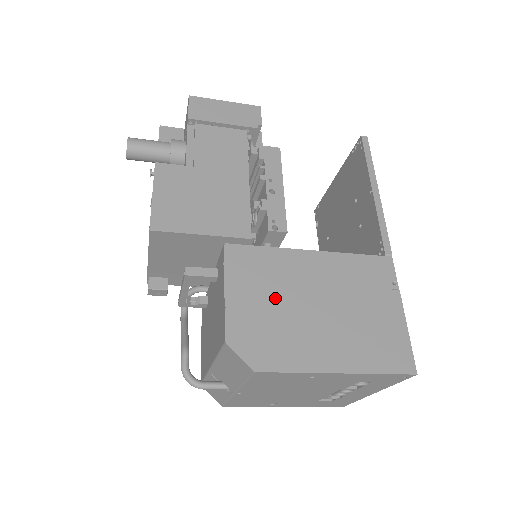
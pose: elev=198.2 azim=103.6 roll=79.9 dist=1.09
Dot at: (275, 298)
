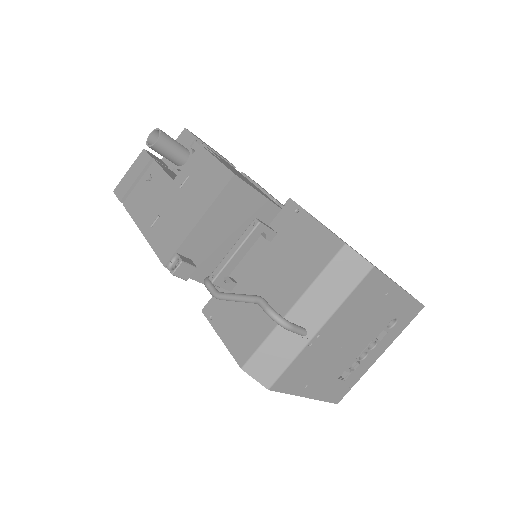
Dot at: occluded
